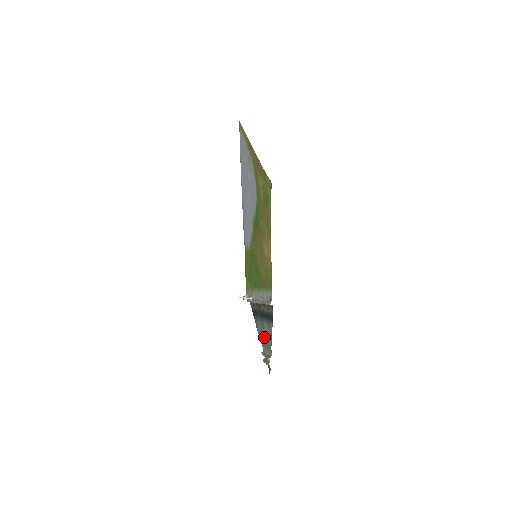
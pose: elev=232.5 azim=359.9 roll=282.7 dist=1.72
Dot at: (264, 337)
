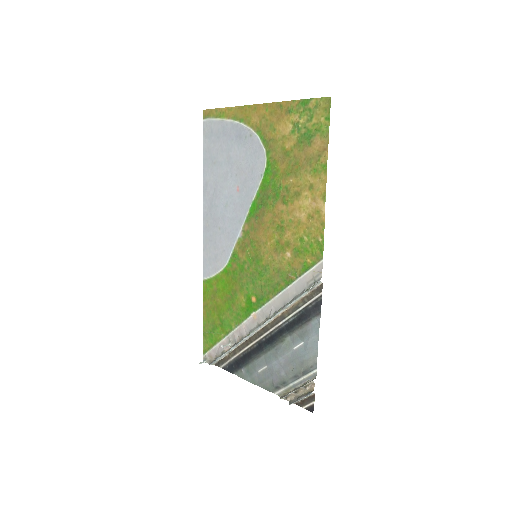
Dot at: (283, 369)
